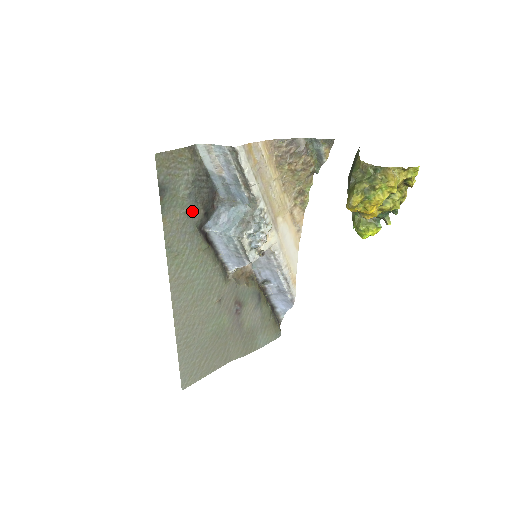
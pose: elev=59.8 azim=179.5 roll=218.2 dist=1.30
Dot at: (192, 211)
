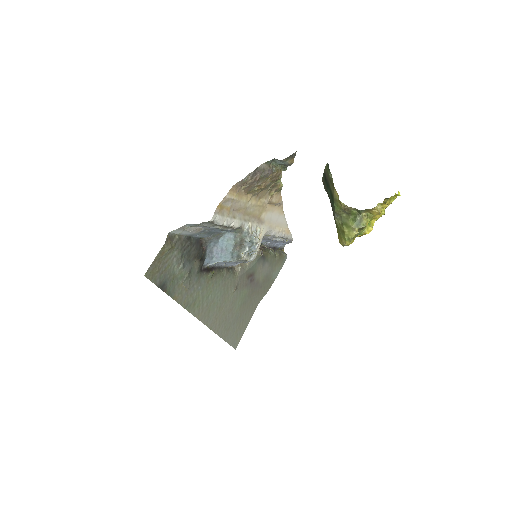
Dot at: (191, 271)
